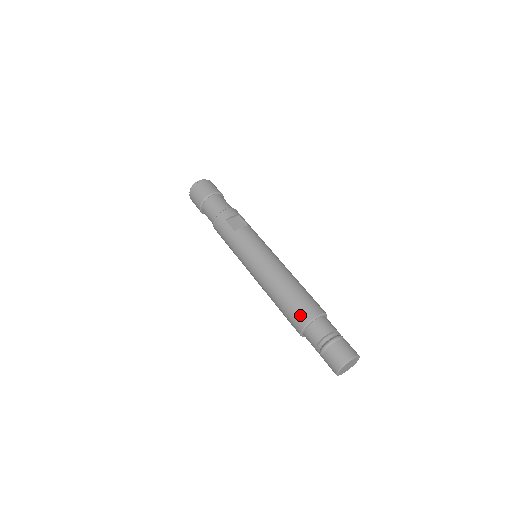
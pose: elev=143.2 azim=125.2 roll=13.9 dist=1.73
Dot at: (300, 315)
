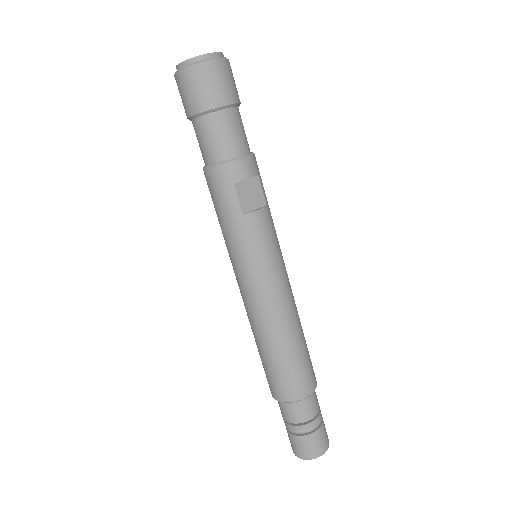
Dot at: (288, 389)
